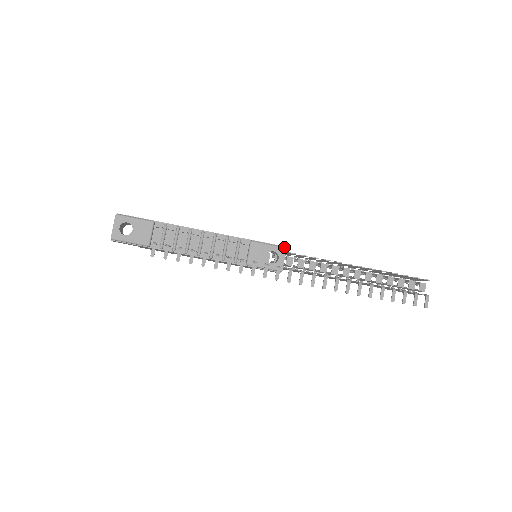
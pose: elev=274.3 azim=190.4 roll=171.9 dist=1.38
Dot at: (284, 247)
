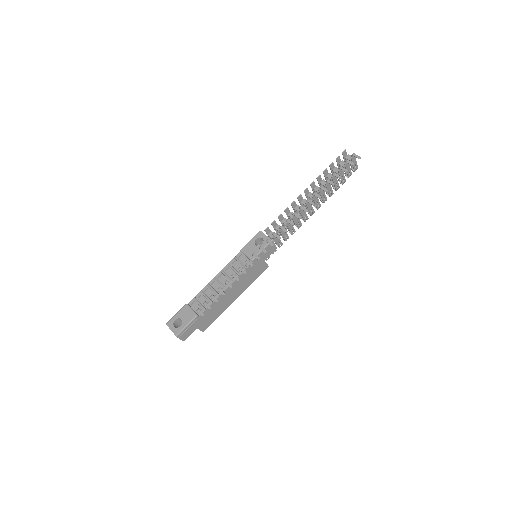
Dot at: (258, 232)
